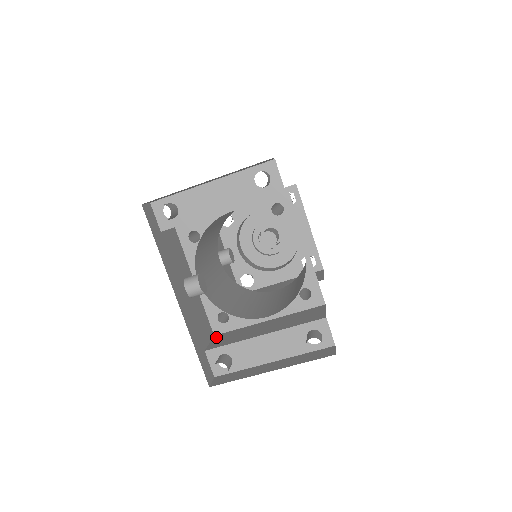
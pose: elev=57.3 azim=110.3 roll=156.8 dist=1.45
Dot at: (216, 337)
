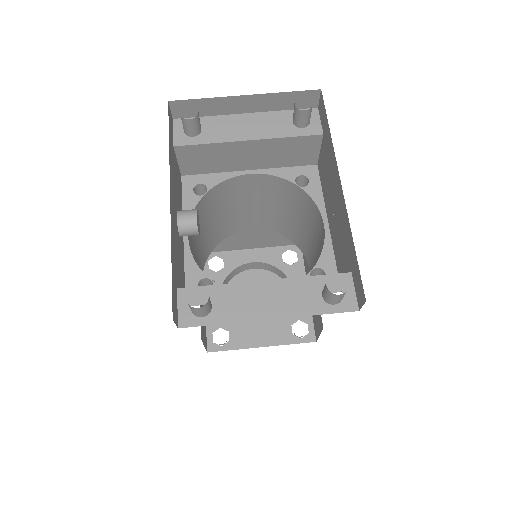
Dot at: occluded
